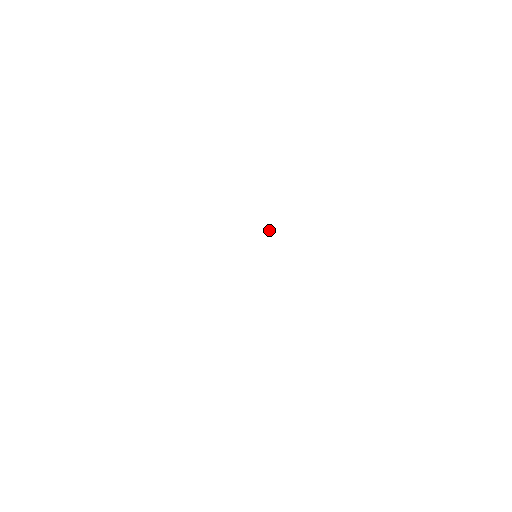
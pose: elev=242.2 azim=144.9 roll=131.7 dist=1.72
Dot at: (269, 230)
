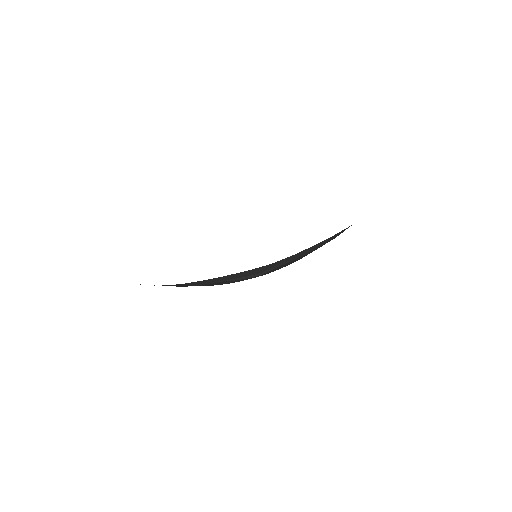
Dot at: occluded
